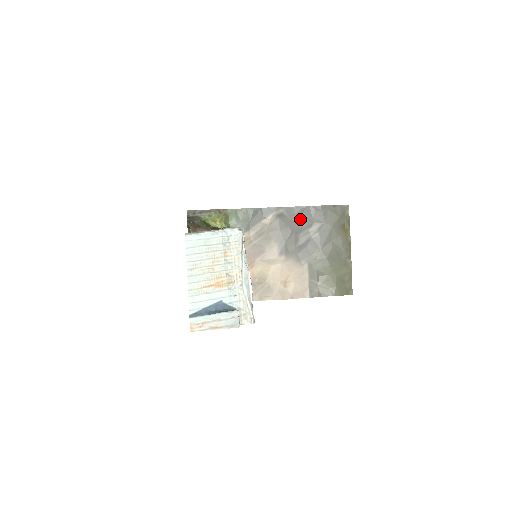
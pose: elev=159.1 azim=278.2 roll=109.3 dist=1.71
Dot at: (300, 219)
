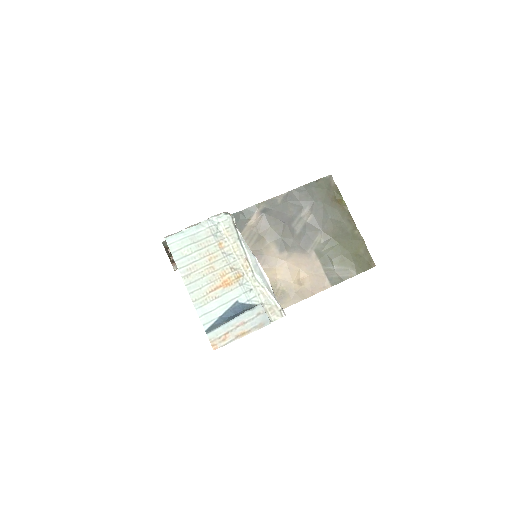
Dot at: (287, 207)
